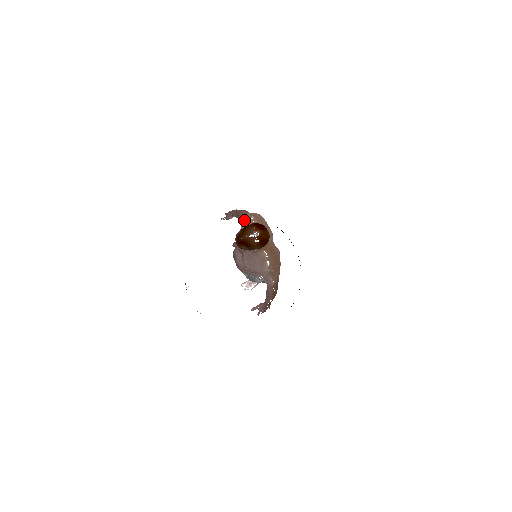
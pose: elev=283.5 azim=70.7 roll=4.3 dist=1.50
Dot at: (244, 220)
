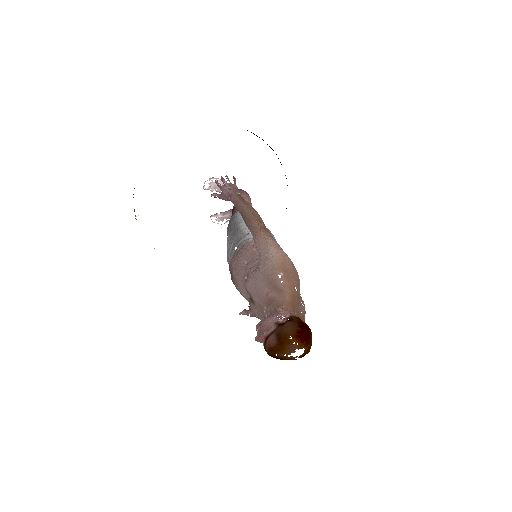
Dot at: (267, 272)
